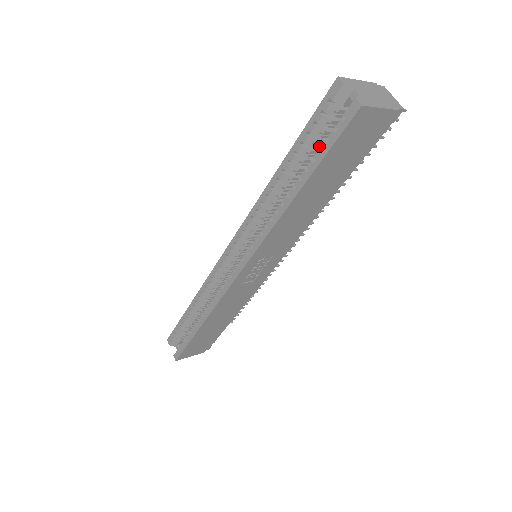
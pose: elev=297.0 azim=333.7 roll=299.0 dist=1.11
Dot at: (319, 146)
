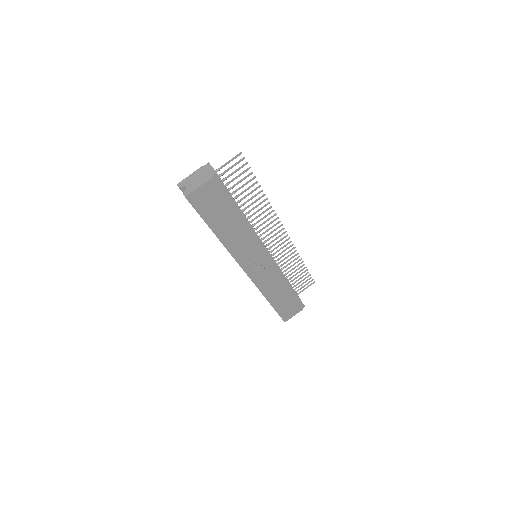
Dot at: occluded
